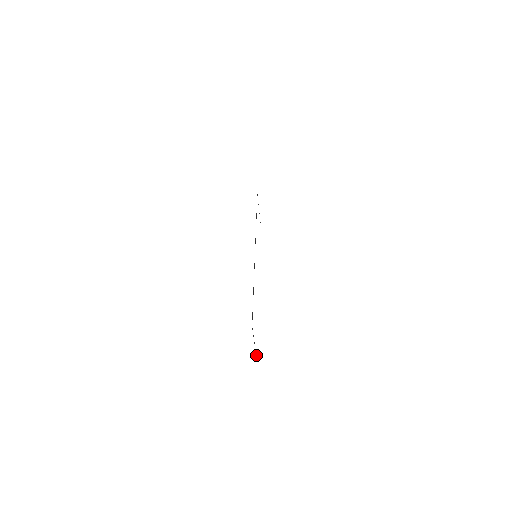
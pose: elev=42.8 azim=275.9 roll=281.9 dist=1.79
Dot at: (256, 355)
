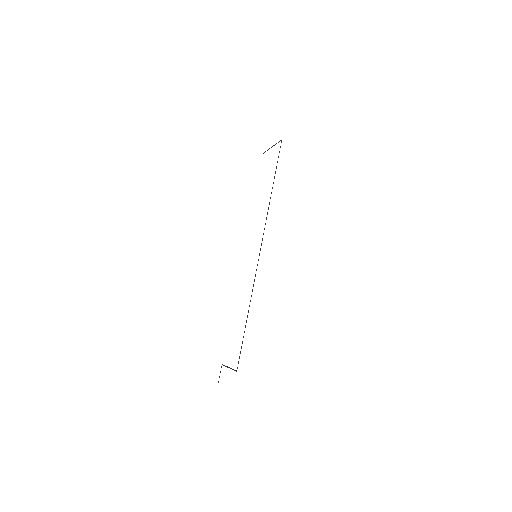
Dot at: (224, 365)
